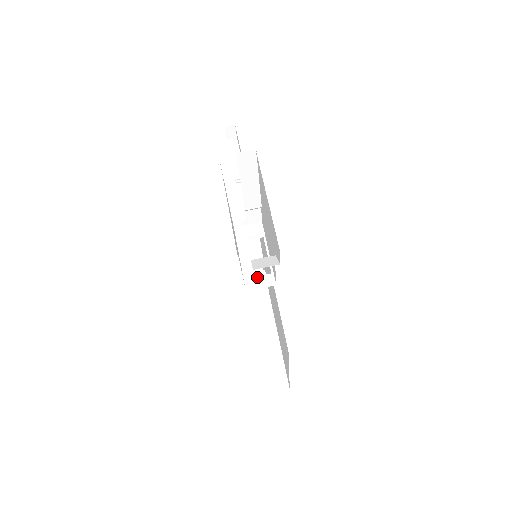
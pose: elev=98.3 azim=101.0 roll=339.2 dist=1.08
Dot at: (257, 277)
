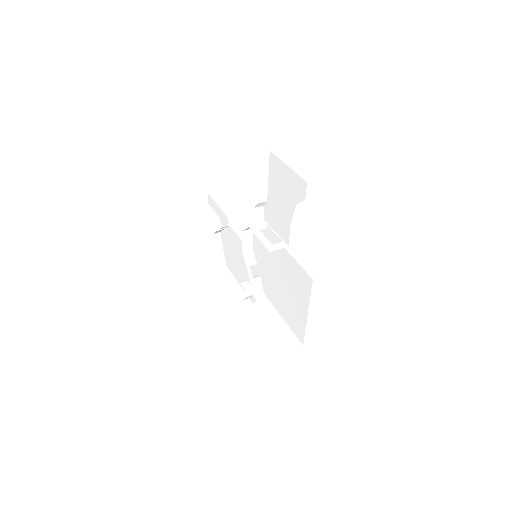
Dot at: (274, 245)
